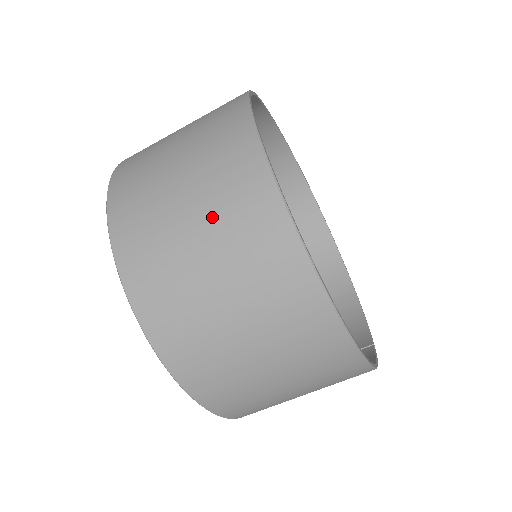
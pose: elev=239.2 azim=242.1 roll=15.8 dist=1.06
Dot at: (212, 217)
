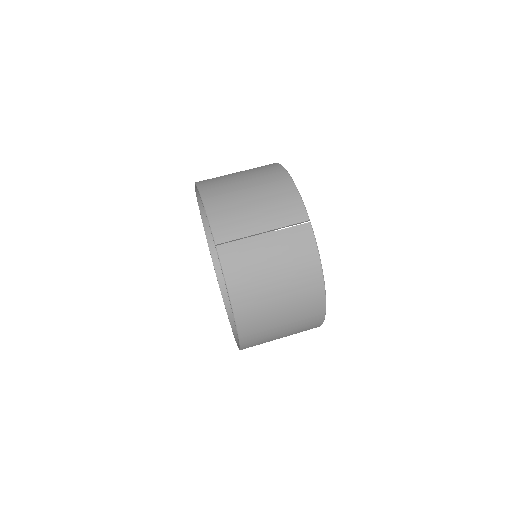
Dot at: occluded
